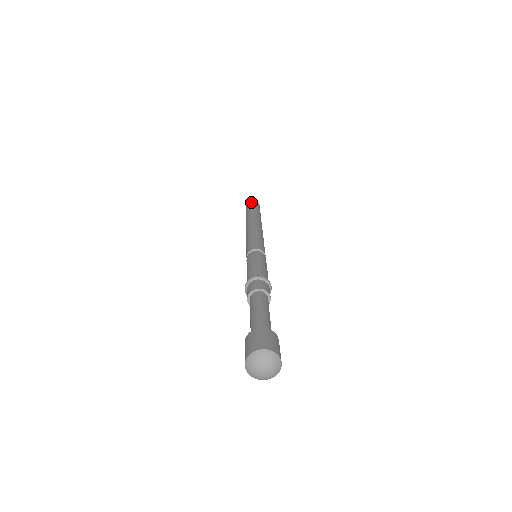
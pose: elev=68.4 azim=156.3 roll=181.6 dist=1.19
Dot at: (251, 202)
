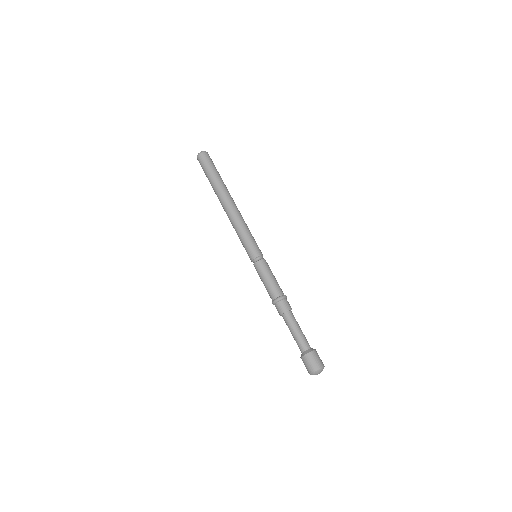
Dot at: (209, 159)
